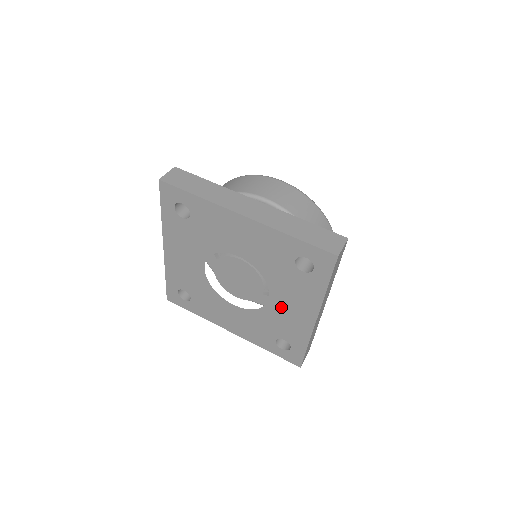
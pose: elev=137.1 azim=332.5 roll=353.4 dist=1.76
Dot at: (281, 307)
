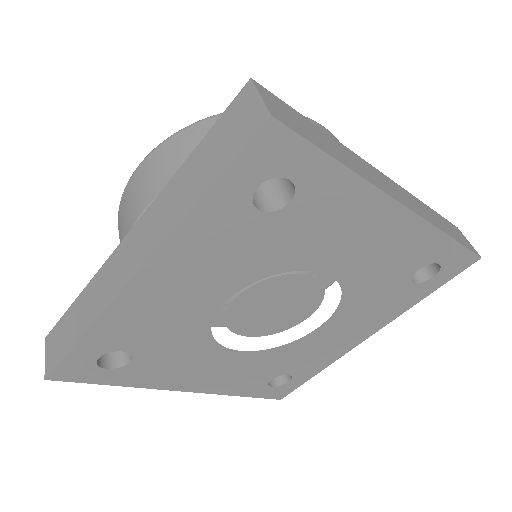
Dot at: (353, 260)
